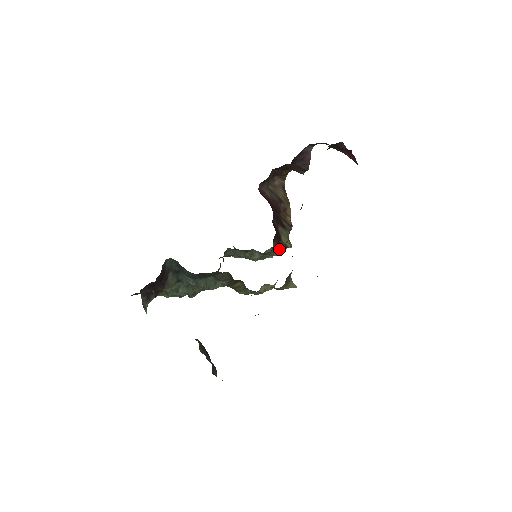
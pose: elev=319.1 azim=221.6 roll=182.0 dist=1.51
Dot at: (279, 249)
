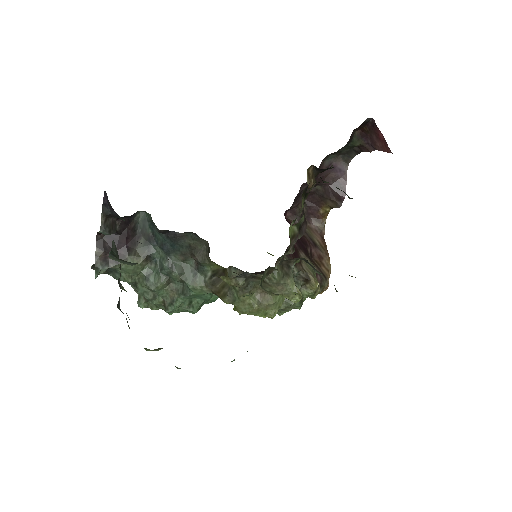
Dot at: (294, 268)
